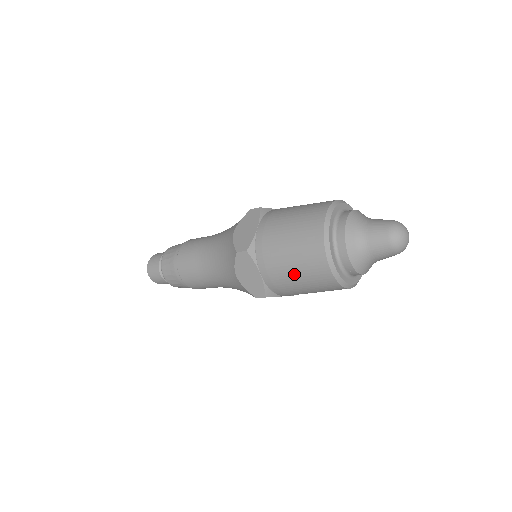
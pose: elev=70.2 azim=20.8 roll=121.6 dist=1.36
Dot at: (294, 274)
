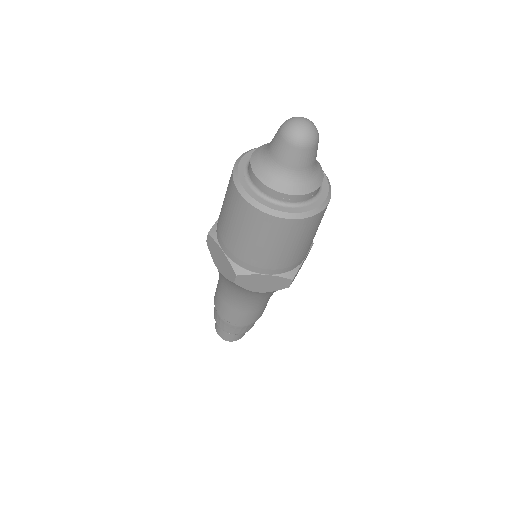
Dot at: (233, 228)
